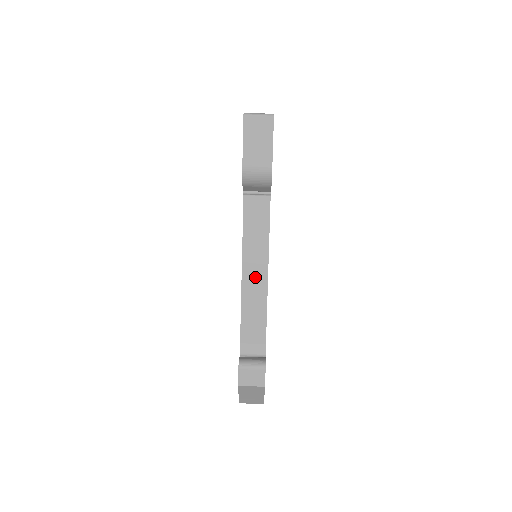
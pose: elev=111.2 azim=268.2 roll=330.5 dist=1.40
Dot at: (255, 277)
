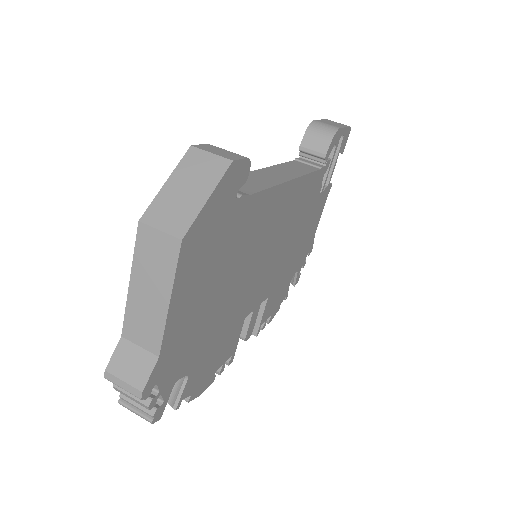
Dot at: (274, 175)
